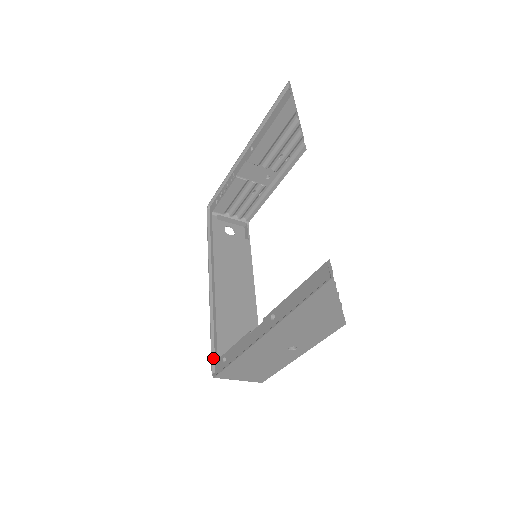
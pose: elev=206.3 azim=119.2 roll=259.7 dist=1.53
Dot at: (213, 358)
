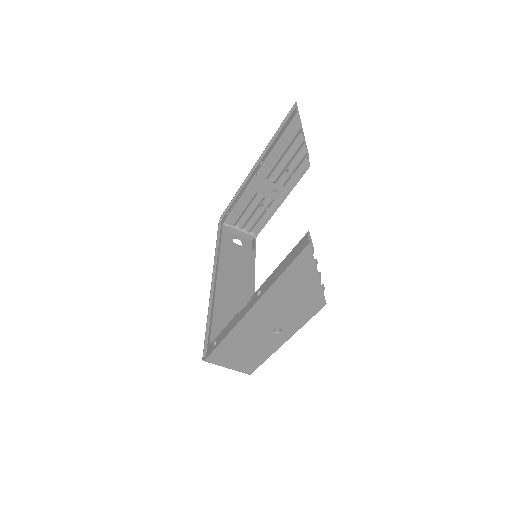
Dot at: (206, 345)
